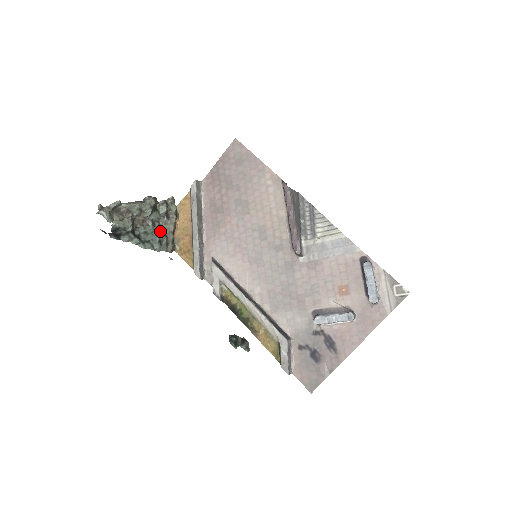
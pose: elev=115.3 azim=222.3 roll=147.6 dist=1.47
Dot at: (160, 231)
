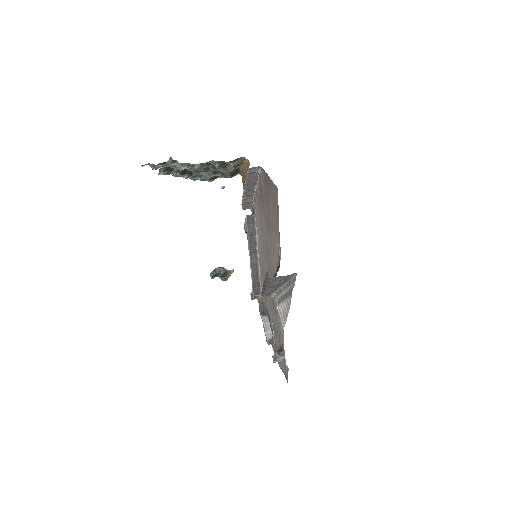
Dot at: (216, 171)
